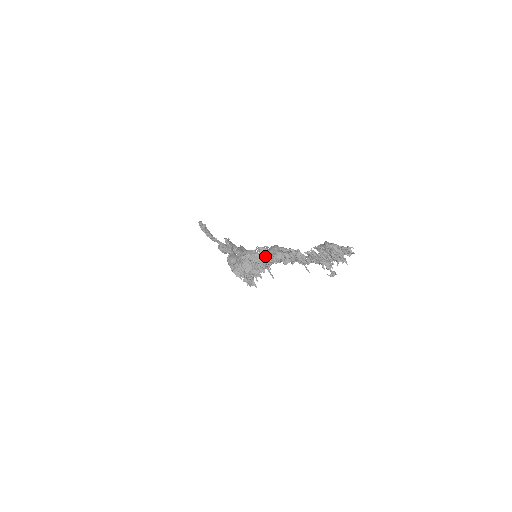
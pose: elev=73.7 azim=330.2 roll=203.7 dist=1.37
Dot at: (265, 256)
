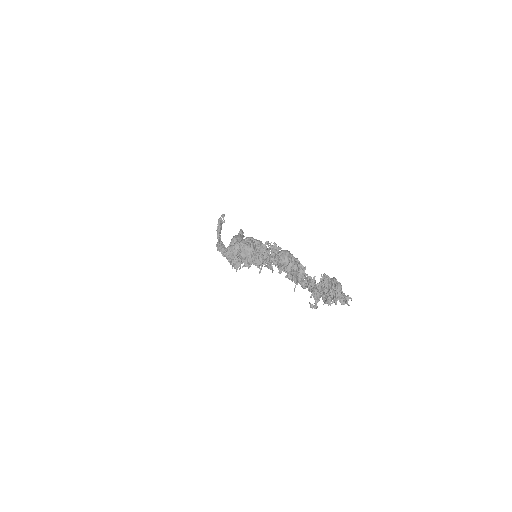
Dot at: (273, 252)
